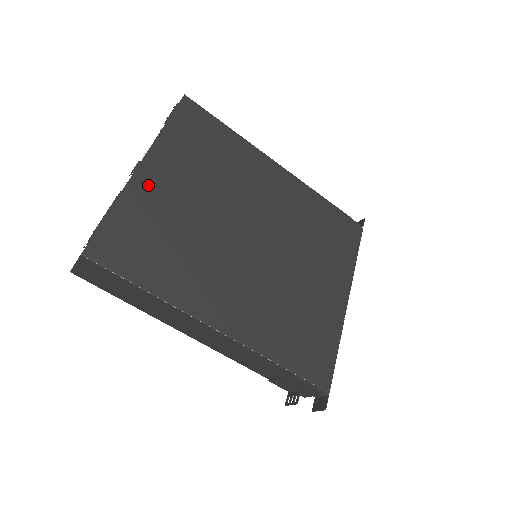
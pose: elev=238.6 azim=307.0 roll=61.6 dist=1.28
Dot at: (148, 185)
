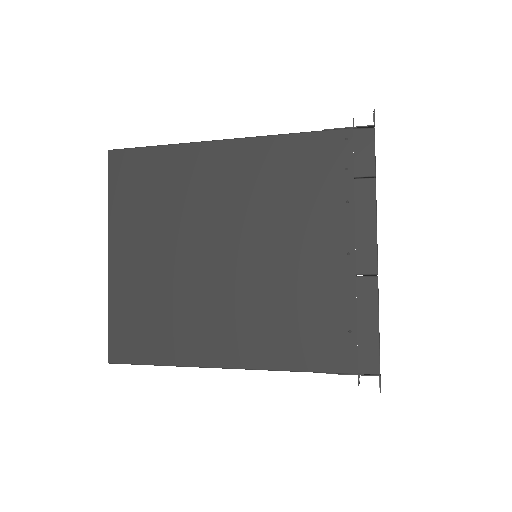
Dot at: (123, 272)
